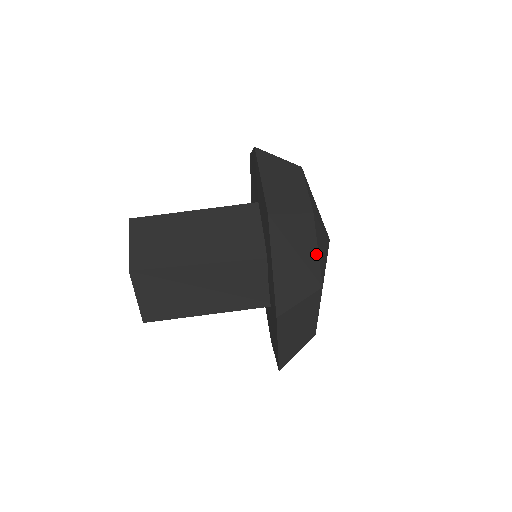
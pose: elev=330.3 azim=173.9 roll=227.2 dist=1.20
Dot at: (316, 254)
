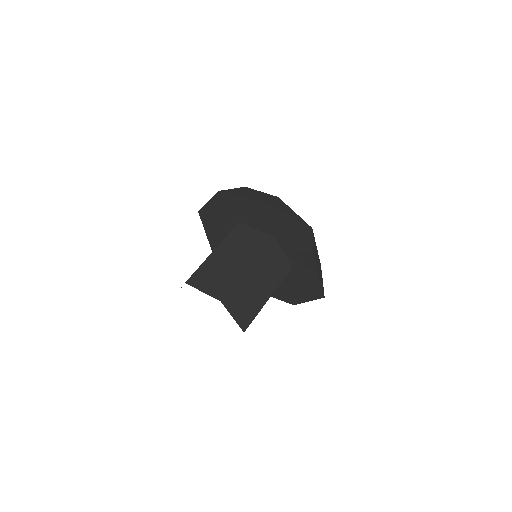
Dot at: (296, 215)
